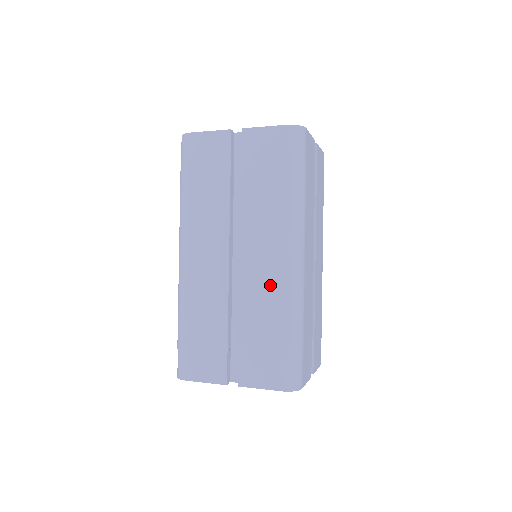
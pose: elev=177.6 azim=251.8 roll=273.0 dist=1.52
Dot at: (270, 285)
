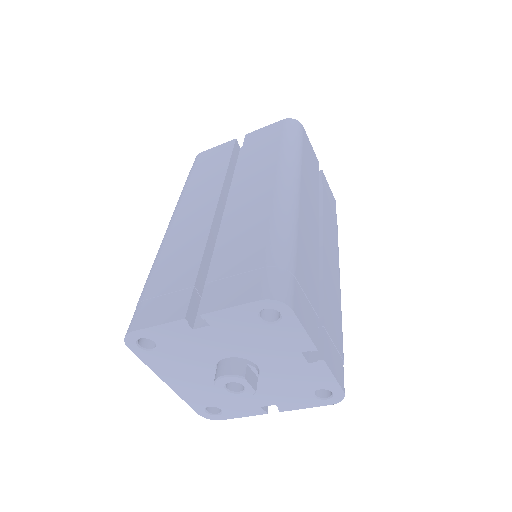
Dot at: (257, 210)
